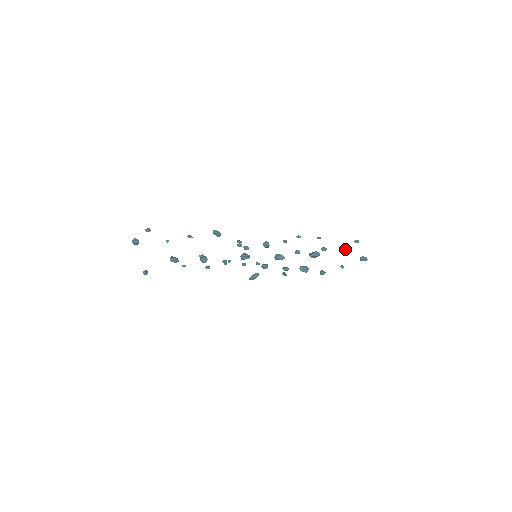
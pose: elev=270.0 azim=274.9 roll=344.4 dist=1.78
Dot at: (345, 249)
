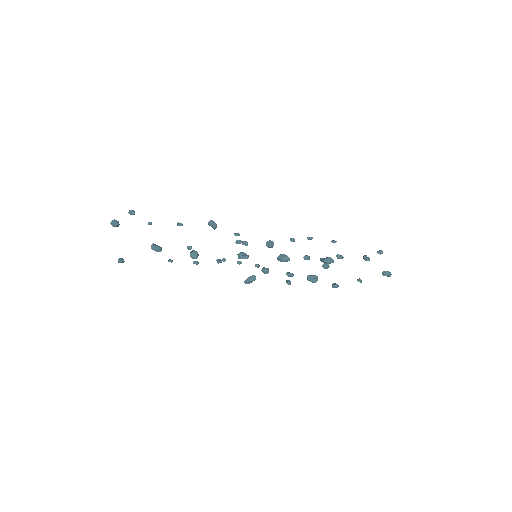
Dot at: (365, 258)
